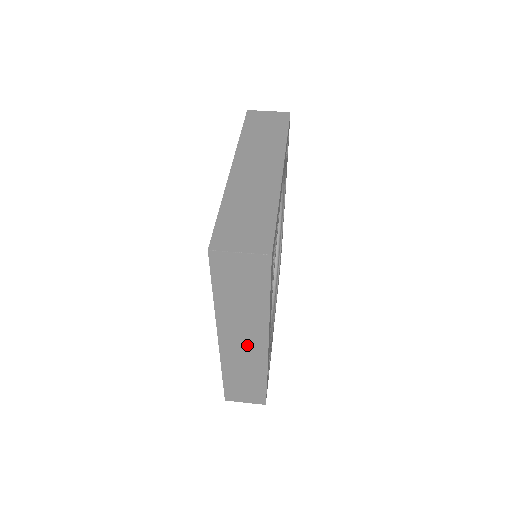
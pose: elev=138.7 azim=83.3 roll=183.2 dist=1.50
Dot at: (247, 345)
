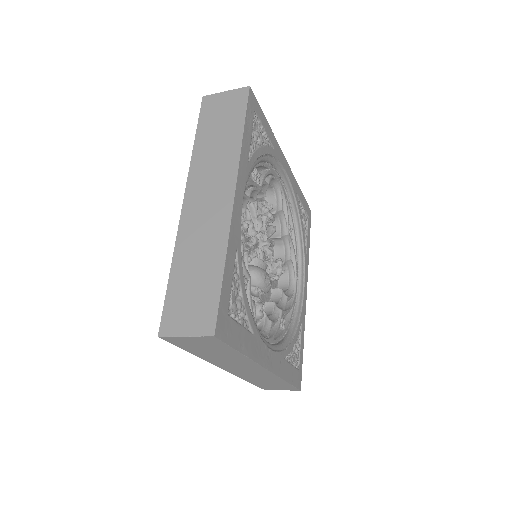
Dot at: (212, 201)
